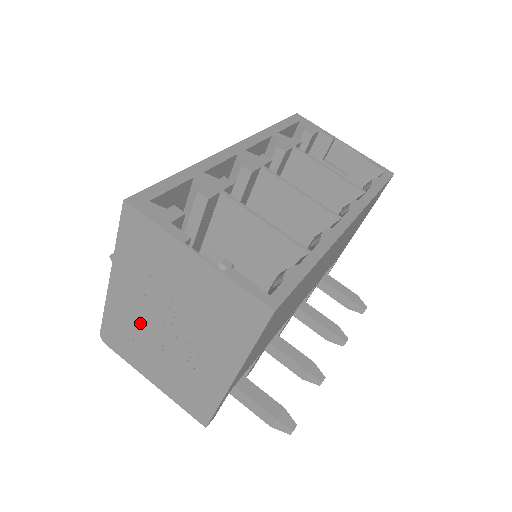
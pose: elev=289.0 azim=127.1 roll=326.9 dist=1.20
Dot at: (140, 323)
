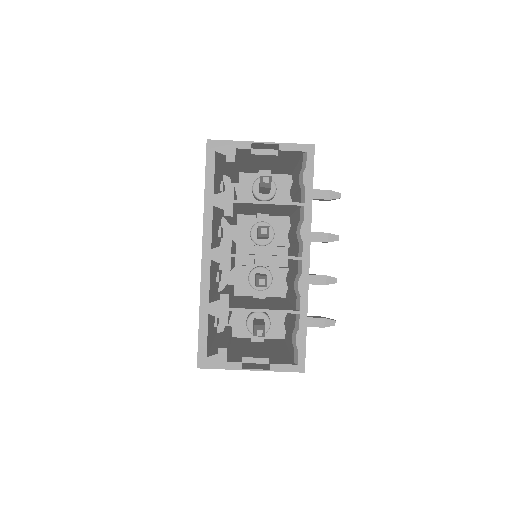
Dot at: occluded
